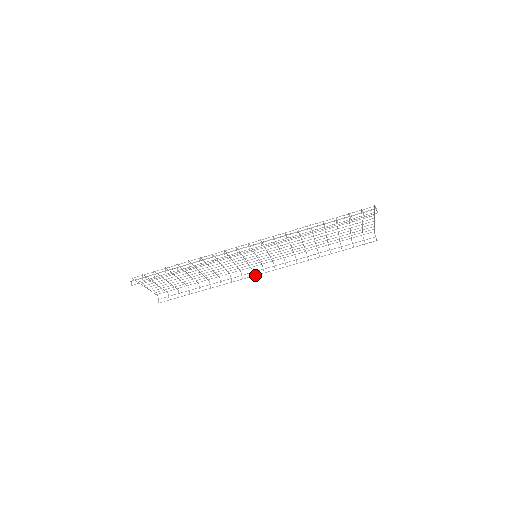
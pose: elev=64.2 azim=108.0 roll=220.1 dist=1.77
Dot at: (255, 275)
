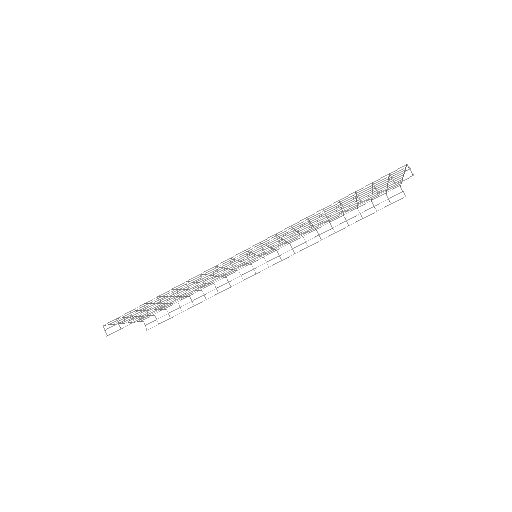
Dot at: (258, 272)
